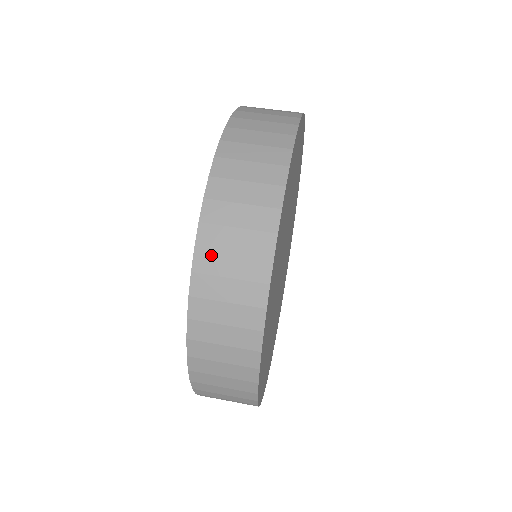
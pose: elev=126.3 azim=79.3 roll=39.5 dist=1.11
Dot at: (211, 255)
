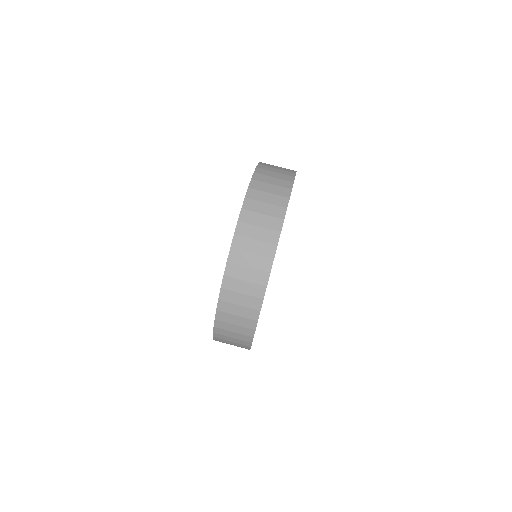
Dot at: (243, 240)
